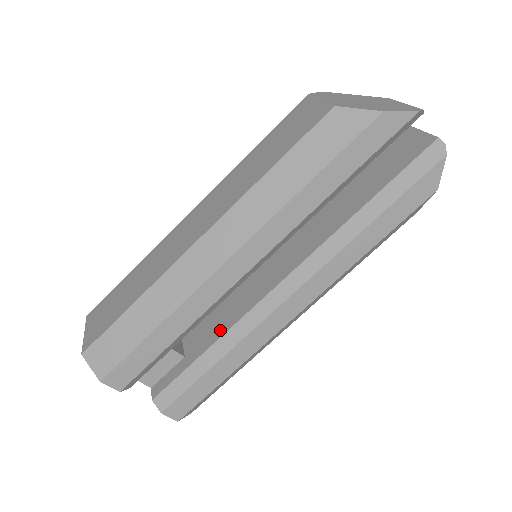
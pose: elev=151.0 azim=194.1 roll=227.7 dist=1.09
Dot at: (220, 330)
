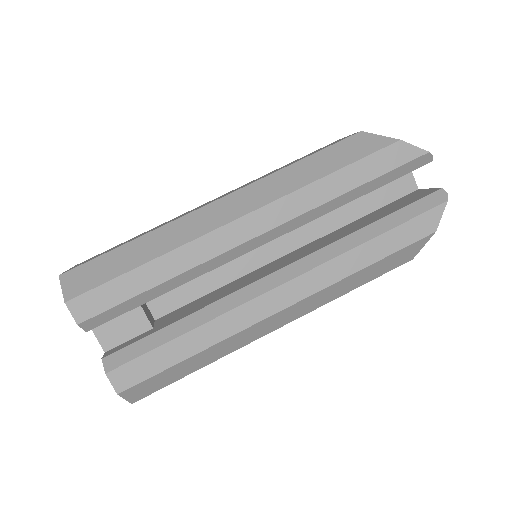
Dot at: (200, 306)
